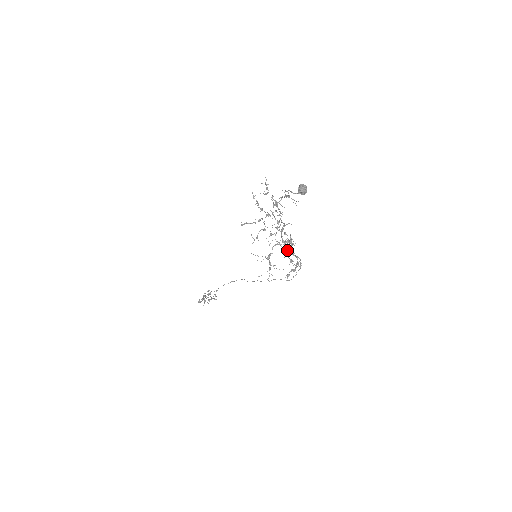
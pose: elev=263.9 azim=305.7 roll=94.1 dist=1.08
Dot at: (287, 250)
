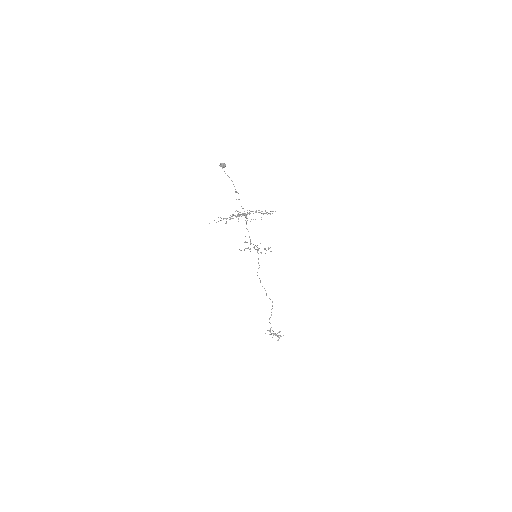
Dot at: occluded
